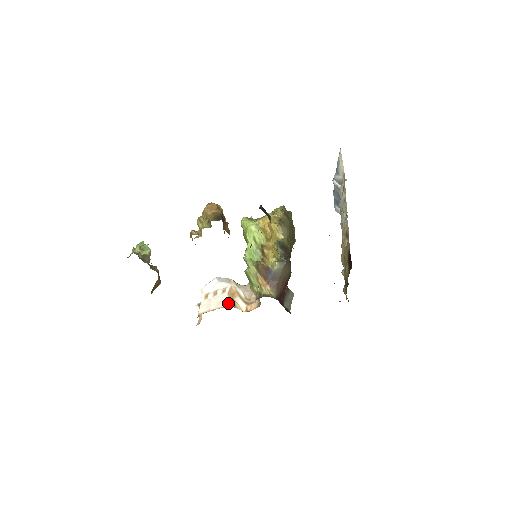
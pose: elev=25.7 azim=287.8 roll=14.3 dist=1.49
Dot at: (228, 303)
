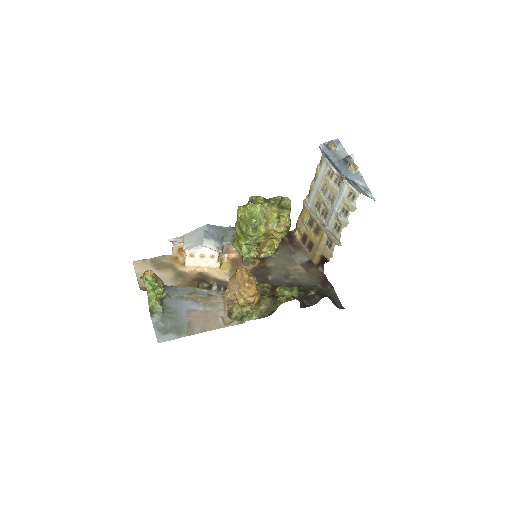
Dot at: (218, 267)
